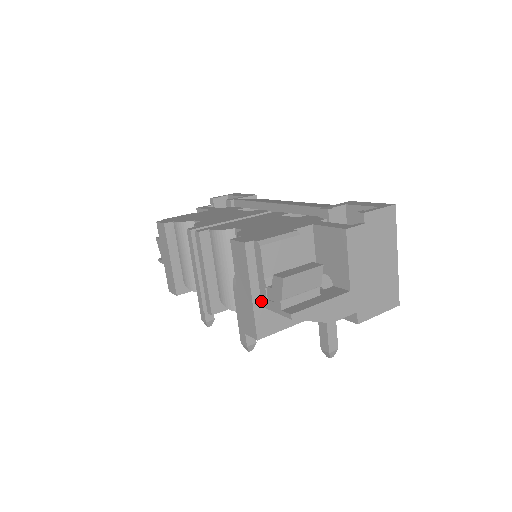
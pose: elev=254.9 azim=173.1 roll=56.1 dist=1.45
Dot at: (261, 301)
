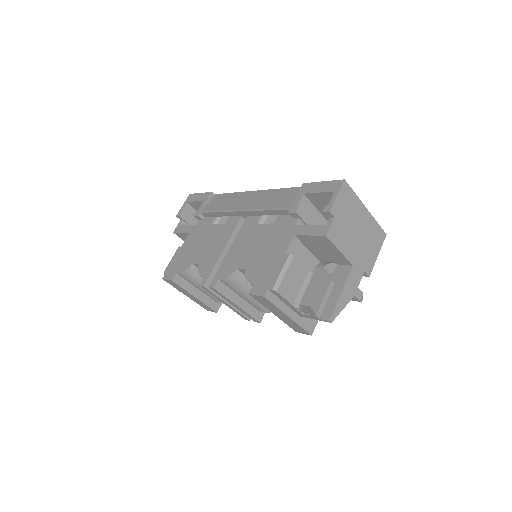
Dot at: (298, 315)
